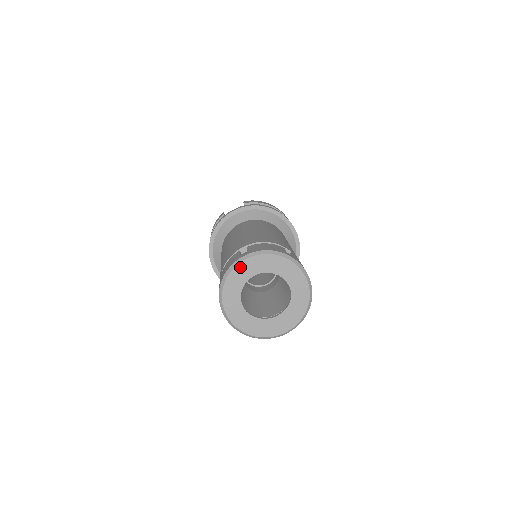
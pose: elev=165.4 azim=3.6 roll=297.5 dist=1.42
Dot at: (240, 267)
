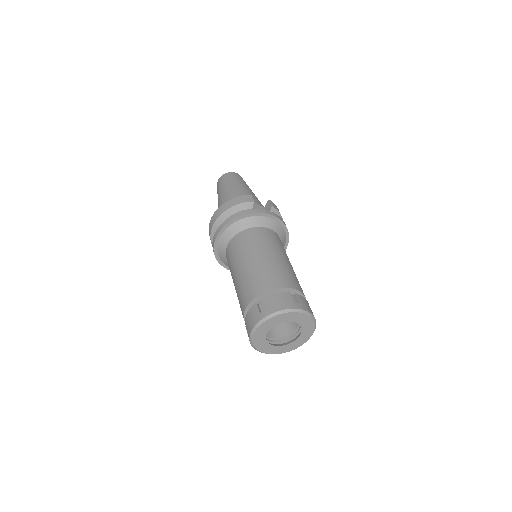
Dot at: (292, 314)
